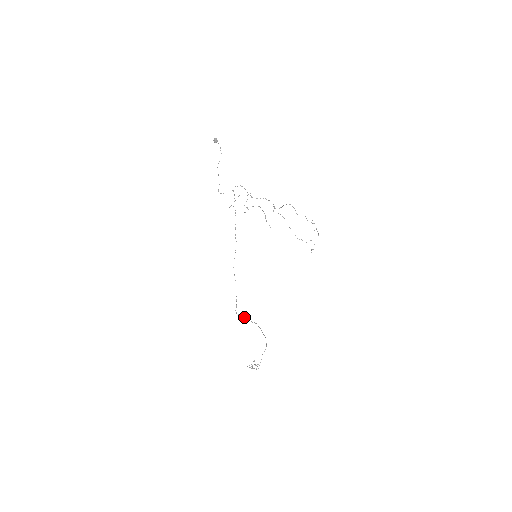
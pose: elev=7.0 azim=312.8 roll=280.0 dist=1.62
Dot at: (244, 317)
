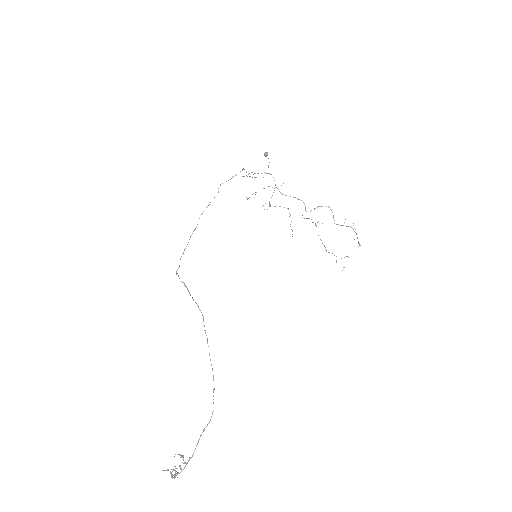
Dot at: occluded
